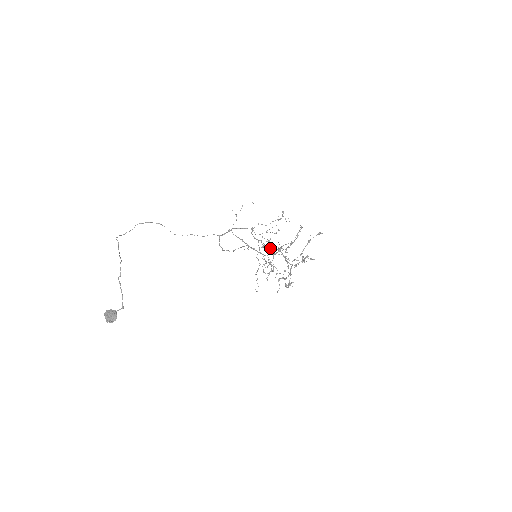
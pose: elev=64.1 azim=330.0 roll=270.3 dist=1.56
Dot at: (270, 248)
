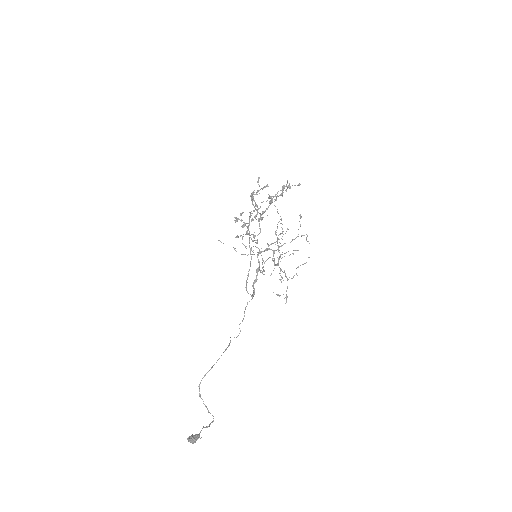
Dot at: (284, 271)
